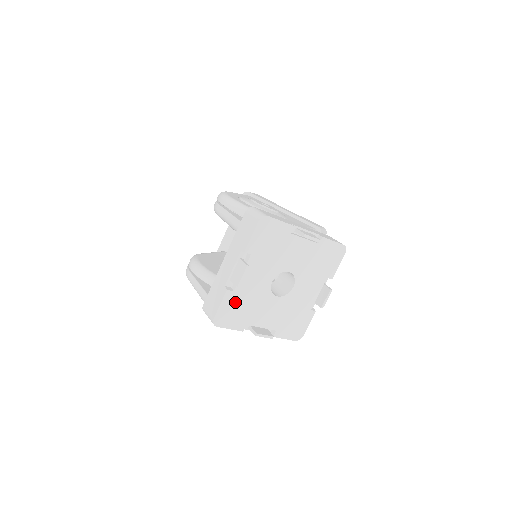
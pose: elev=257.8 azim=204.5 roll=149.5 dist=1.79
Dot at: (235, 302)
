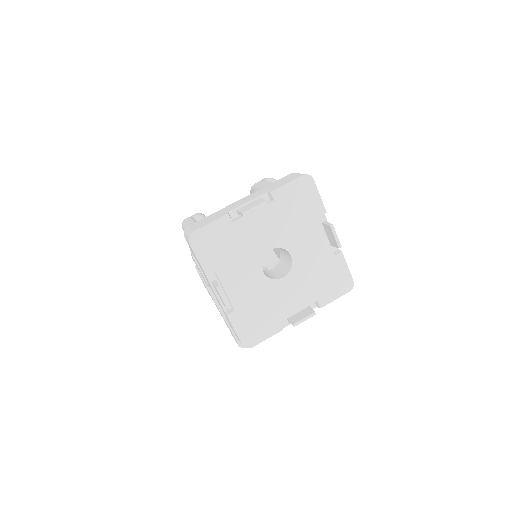
Dot at: (225, 235)
